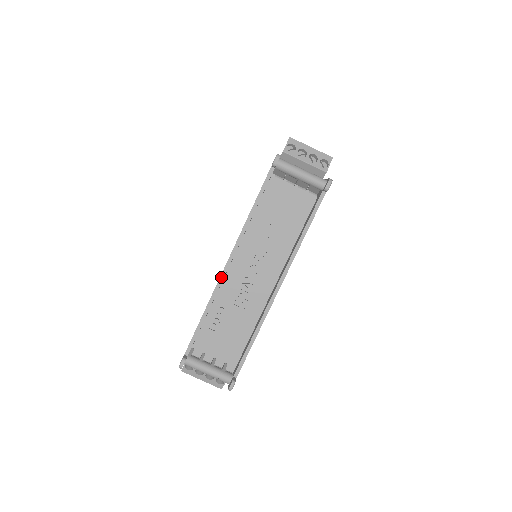
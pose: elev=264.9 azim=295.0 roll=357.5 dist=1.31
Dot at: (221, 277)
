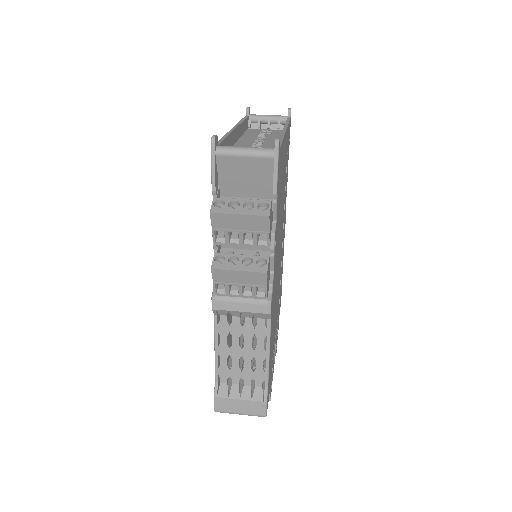
Dot at: (231, 130)
